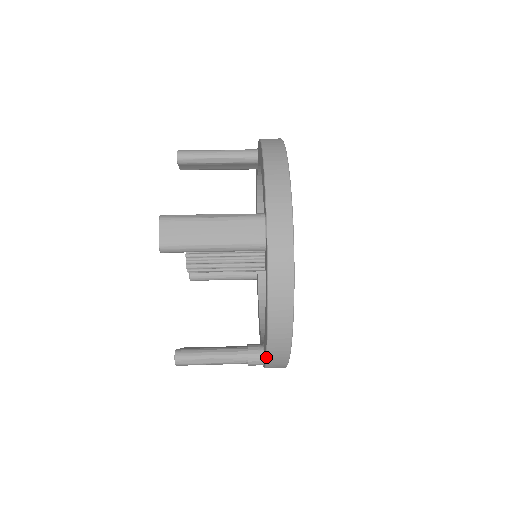
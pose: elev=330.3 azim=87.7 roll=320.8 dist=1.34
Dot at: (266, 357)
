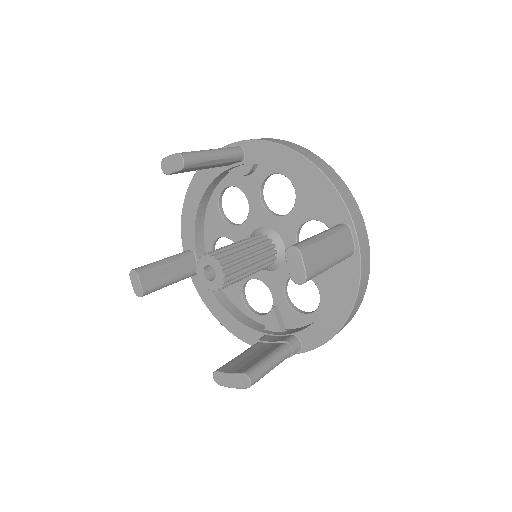
Dot at: occluded
